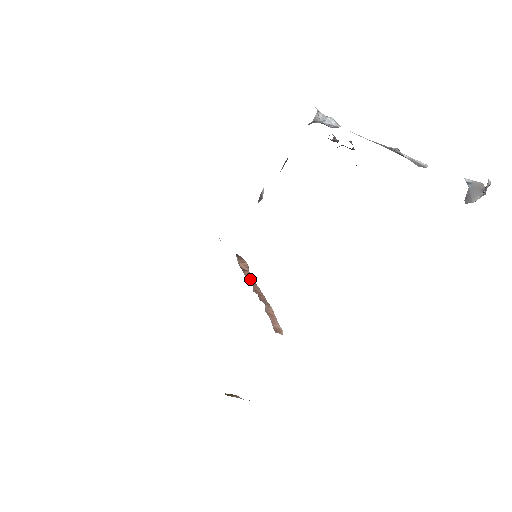
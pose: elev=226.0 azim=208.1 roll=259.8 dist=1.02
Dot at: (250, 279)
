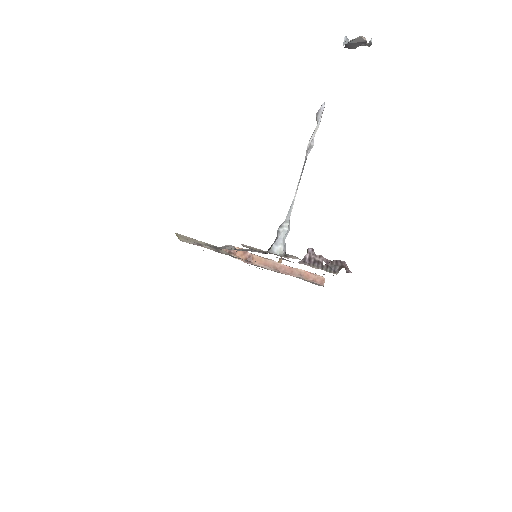
Dot at: (264, 263)
